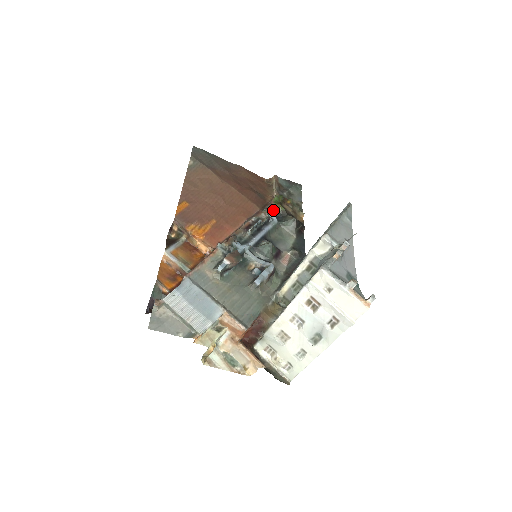
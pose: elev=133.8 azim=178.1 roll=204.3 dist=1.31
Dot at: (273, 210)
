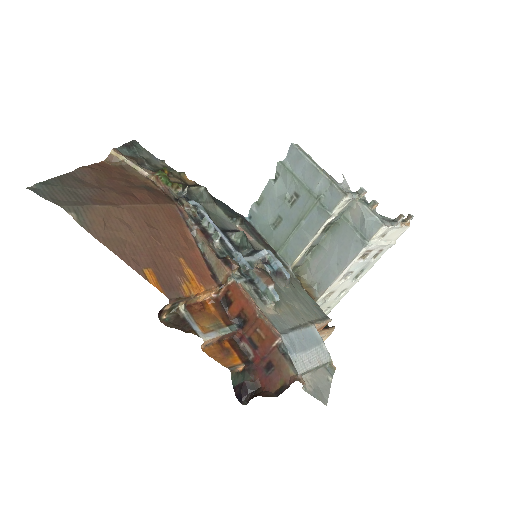
Dot at: (175, 194)
